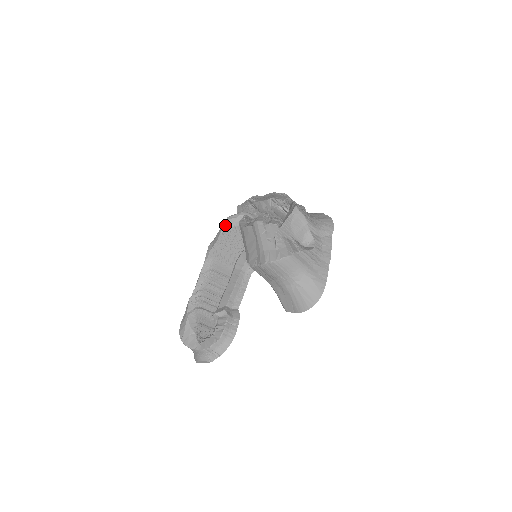
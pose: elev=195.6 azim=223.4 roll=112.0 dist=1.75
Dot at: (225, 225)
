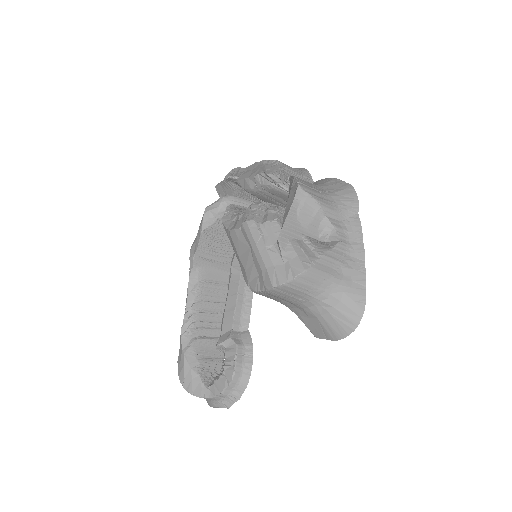
Dot at: (205, 221)
